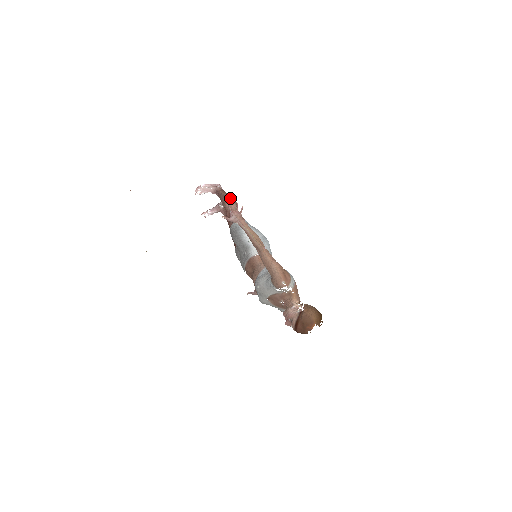
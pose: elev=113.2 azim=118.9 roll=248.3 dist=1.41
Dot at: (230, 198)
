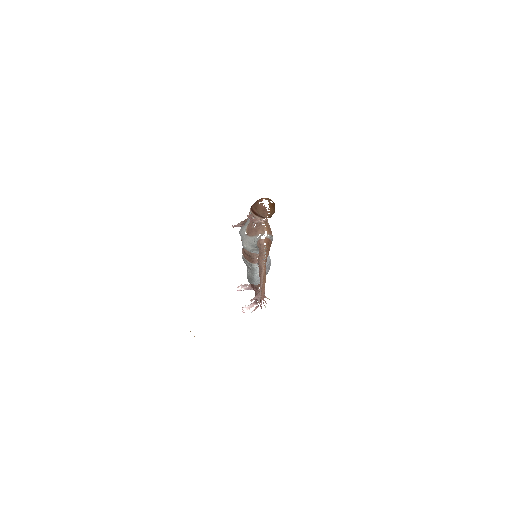
Dot at: occluded
